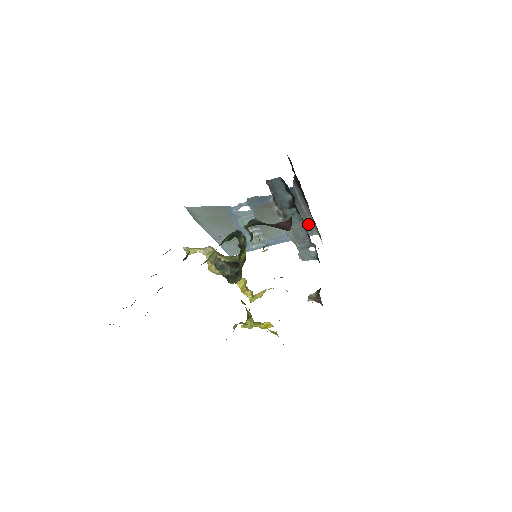
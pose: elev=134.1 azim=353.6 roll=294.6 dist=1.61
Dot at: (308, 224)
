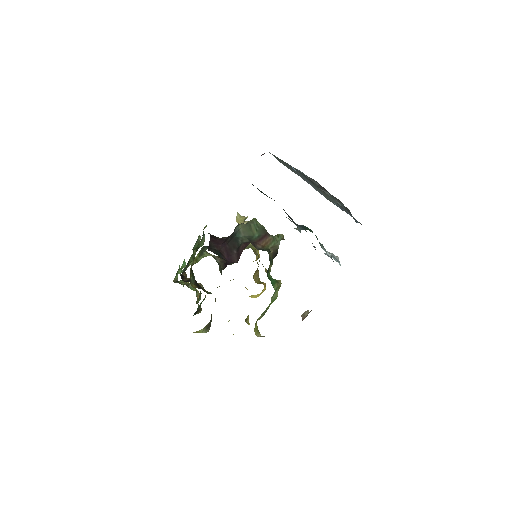
Dot at: occluded
